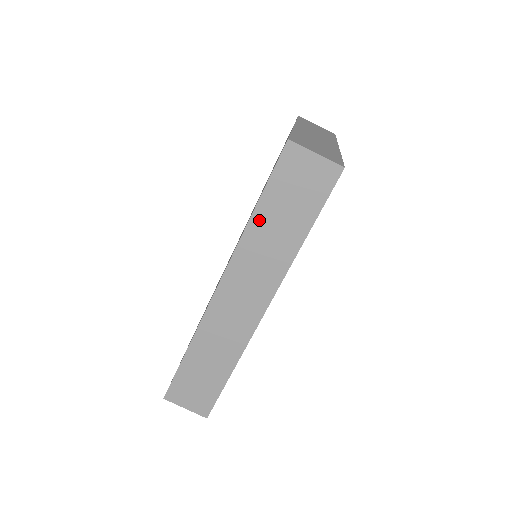
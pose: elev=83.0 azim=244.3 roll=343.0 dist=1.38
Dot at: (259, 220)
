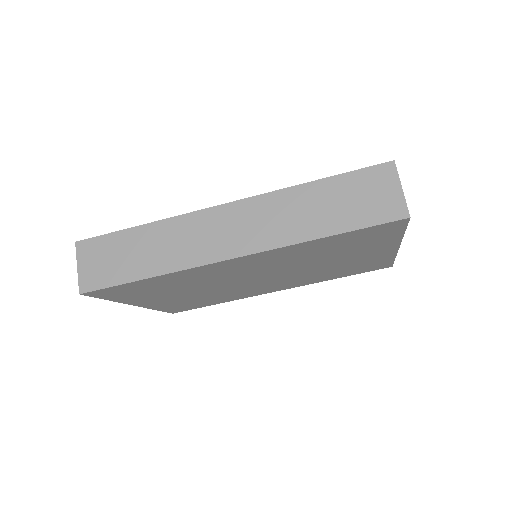
Dot at: (311, 190)
